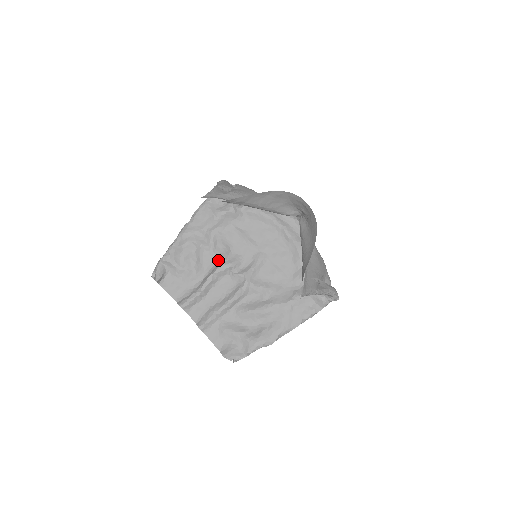
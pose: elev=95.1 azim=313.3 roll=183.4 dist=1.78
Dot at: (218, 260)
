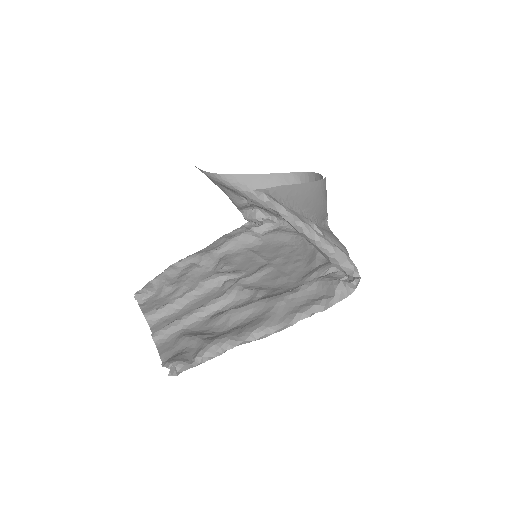
Dot at: occluded
